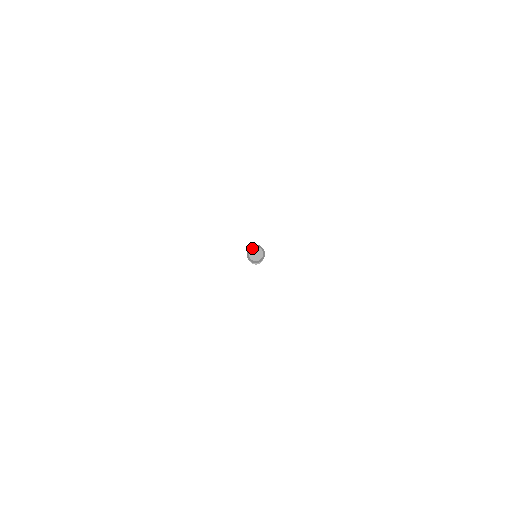
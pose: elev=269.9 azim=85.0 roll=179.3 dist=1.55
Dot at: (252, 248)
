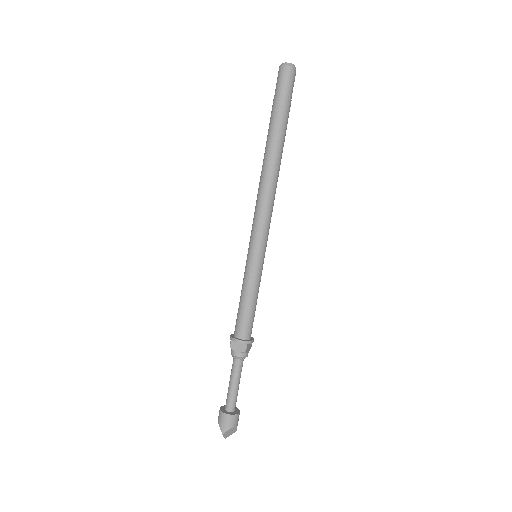
Dot at: occluded
